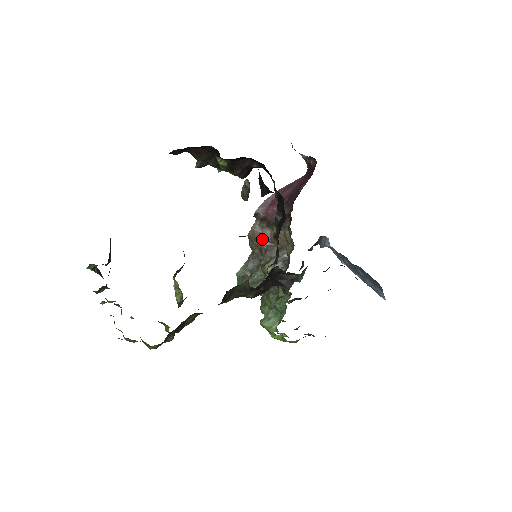
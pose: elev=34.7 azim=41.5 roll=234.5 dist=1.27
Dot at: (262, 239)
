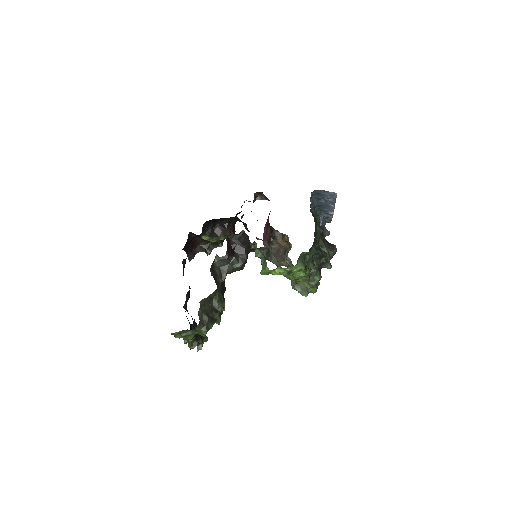
Dot at: (279, 254)
